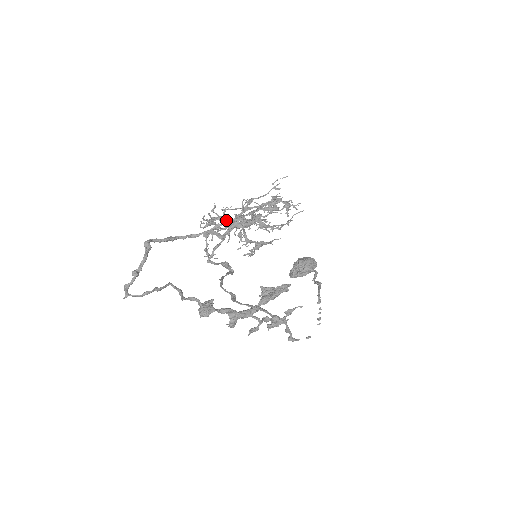
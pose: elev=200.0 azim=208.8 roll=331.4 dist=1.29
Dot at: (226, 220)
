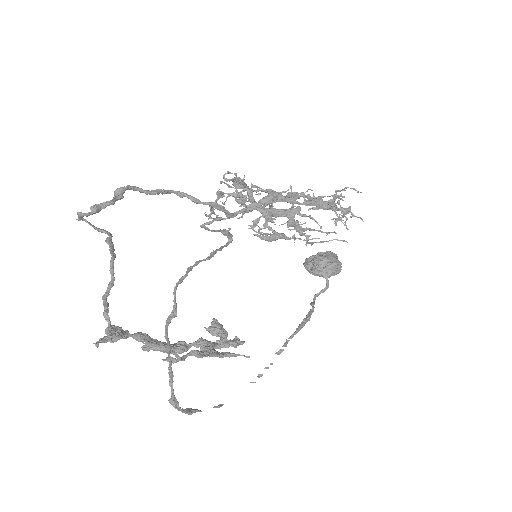
Dot at: (250, 197)
